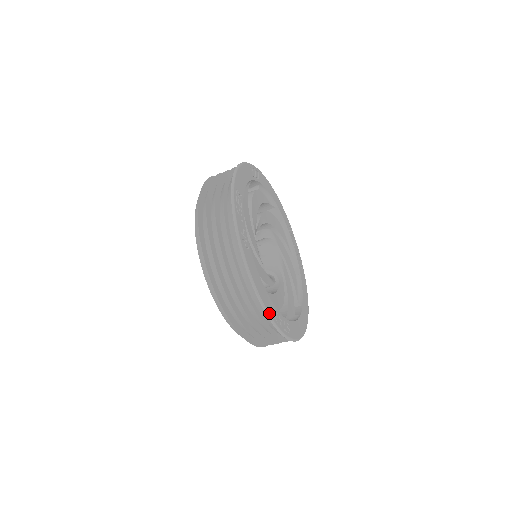
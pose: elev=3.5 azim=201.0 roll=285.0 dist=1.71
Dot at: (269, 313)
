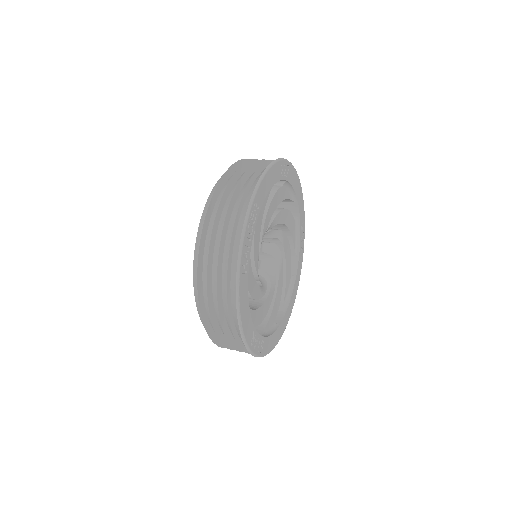
Dot at: (246, 339)
